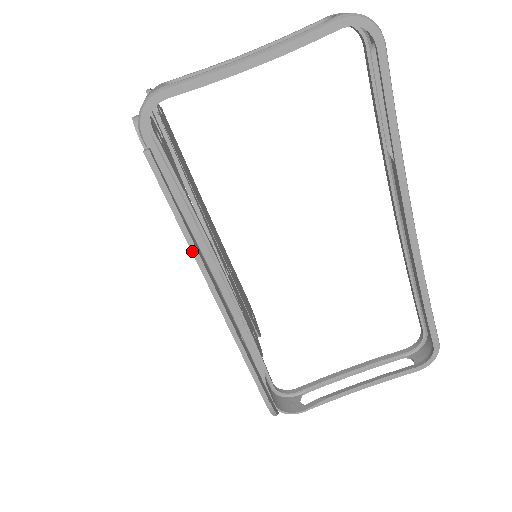
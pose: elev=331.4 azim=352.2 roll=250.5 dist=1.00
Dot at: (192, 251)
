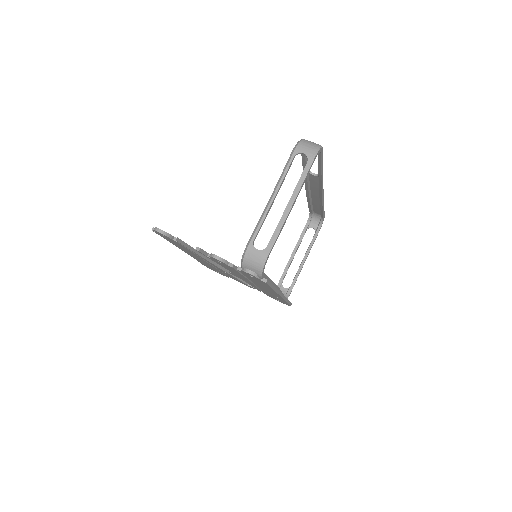
Dot at: (276, 292)
